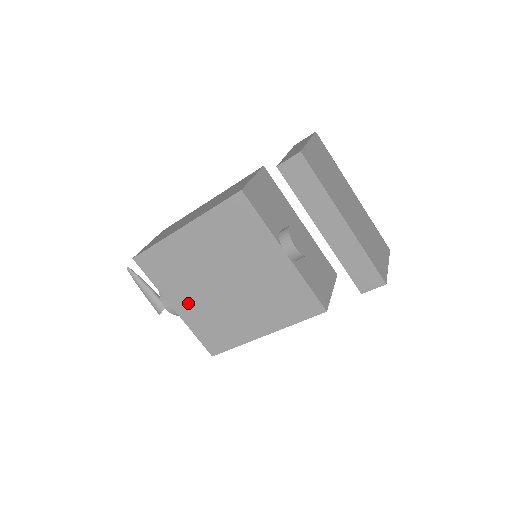
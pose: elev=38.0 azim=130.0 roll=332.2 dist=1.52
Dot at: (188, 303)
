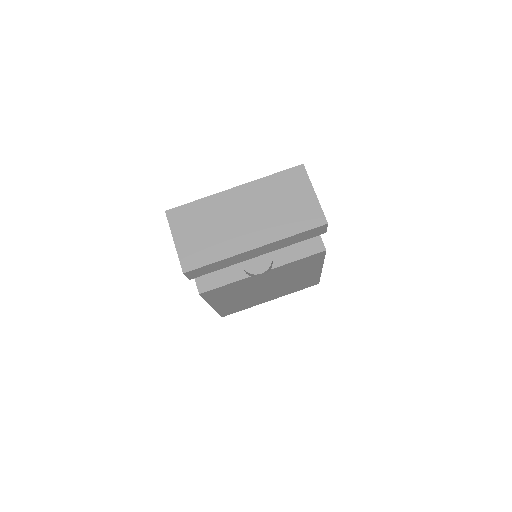
Dot at: (270, 297)
